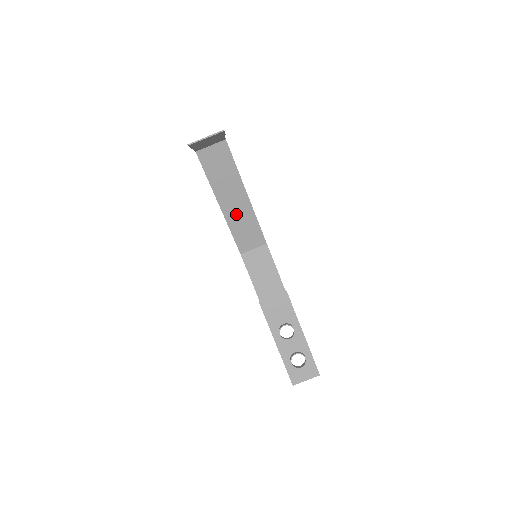
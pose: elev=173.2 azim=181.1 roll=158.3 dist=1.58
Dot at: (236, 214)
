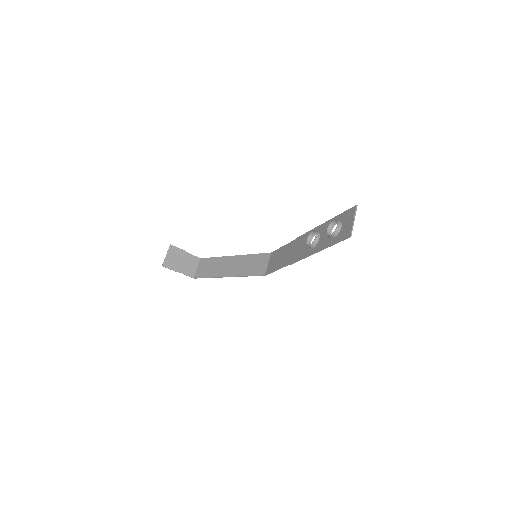
Dot at: (238, 268)
